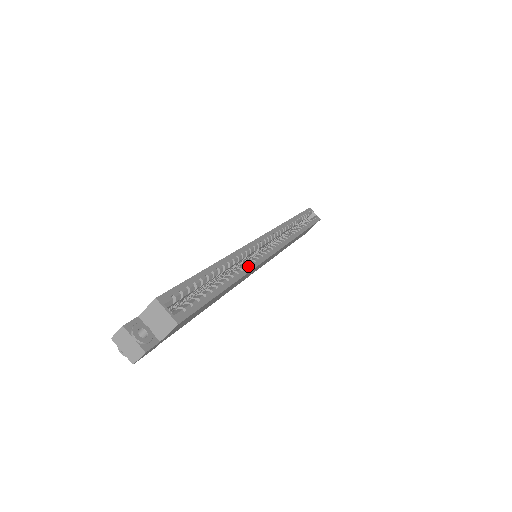
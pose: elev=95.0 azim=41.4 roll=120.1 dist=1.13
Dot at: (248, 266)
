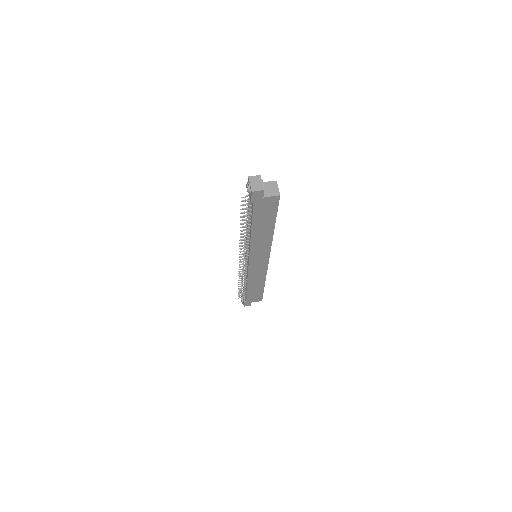
Dot at: occluded
